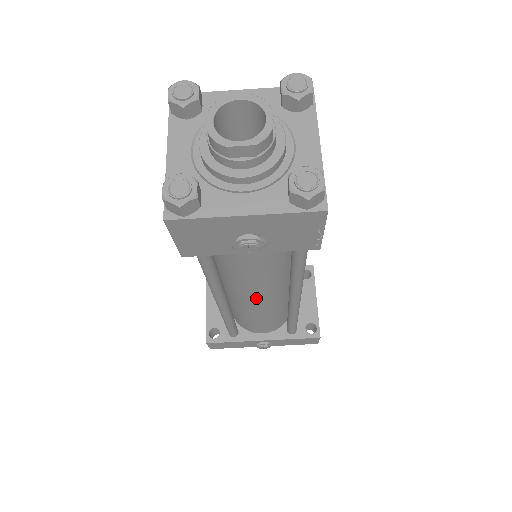
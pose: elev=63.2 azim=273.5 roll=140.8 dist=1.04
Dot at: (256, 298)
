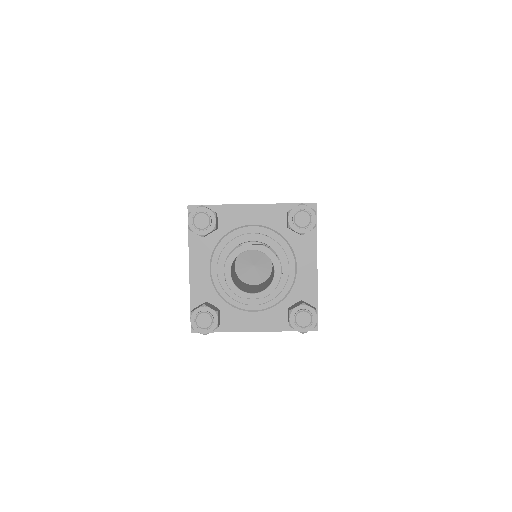
Dot at: occluded
